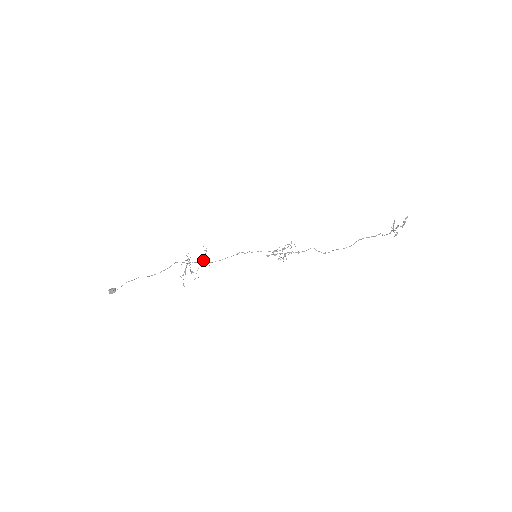
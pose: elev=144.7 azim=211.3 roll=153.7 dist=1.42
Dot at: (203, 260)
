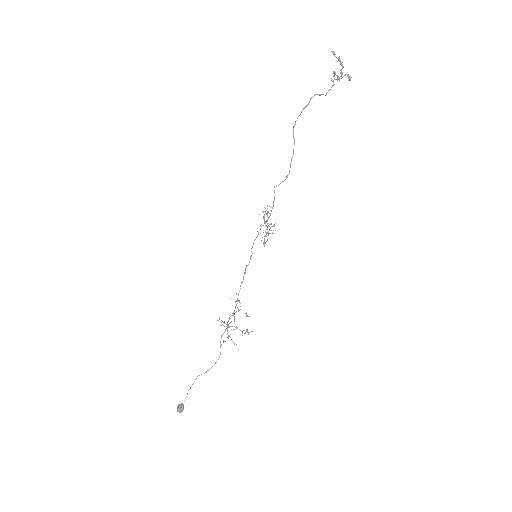
Dot at: (238, 311)
